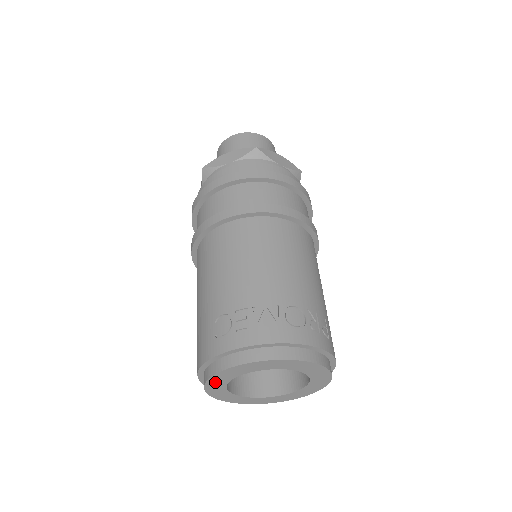
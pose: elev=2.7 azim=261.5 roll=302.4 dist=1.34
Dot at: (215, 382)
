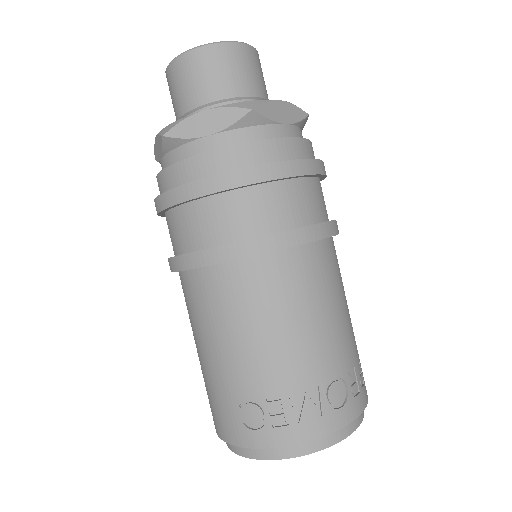
Dot at: occluded
